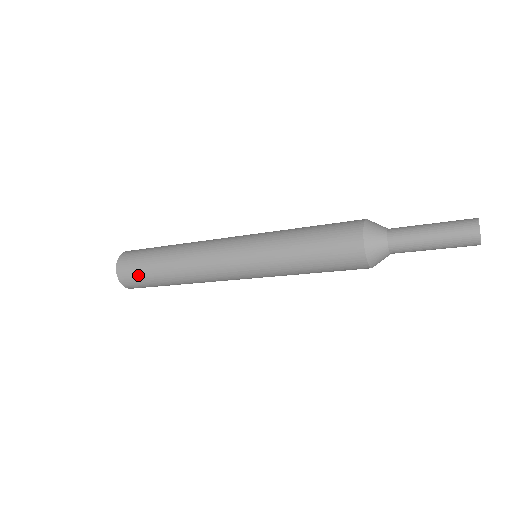
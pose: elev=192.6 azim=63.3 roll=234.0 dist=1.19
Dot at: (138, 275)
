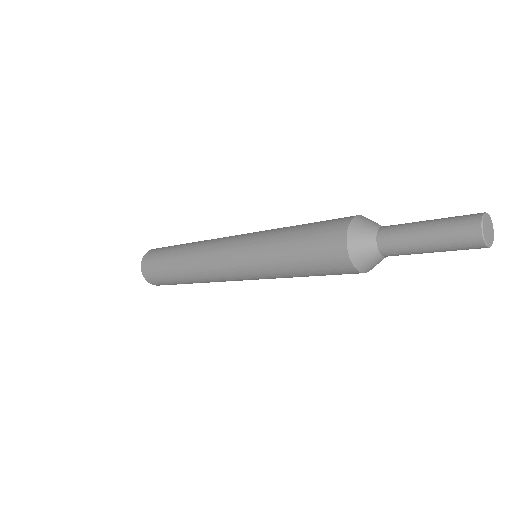
Dot at: (156, 272)
